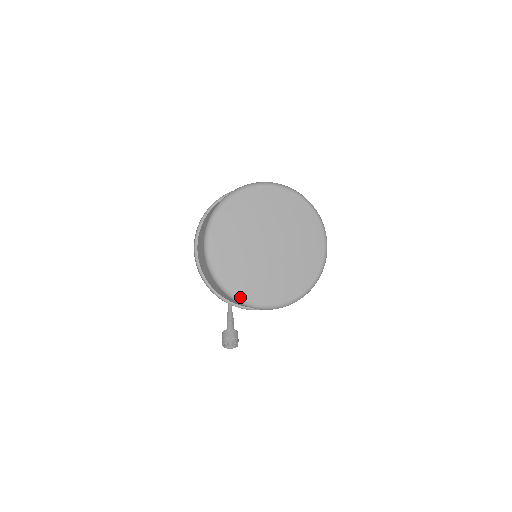
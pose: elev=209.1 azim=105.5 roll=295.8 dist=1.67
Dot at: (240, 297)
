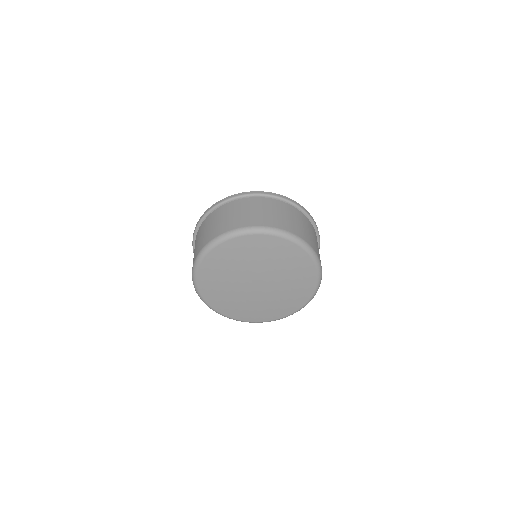
Dot at: (233, 318)
